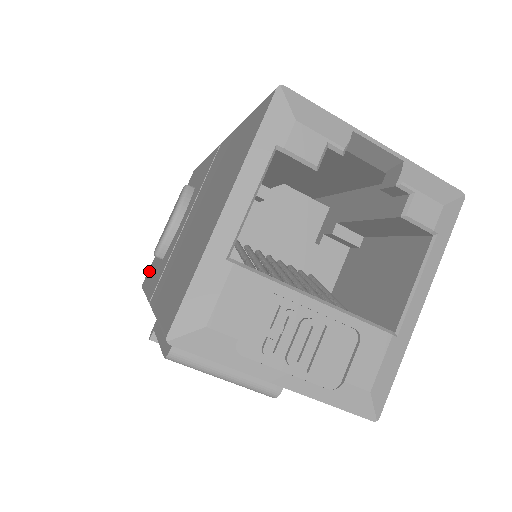
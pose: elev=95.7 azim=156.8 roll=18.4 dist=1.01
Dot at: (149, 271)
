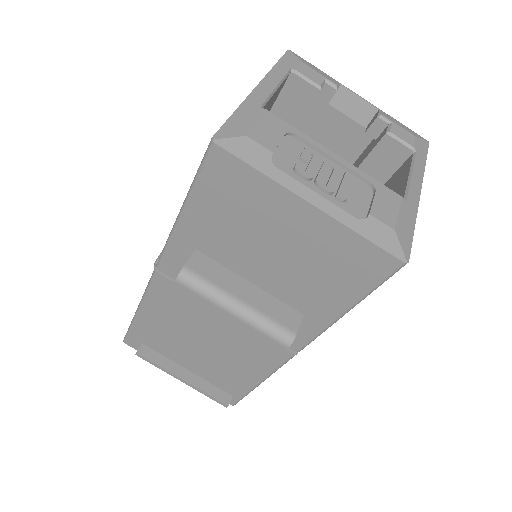
Dot at: occluded
